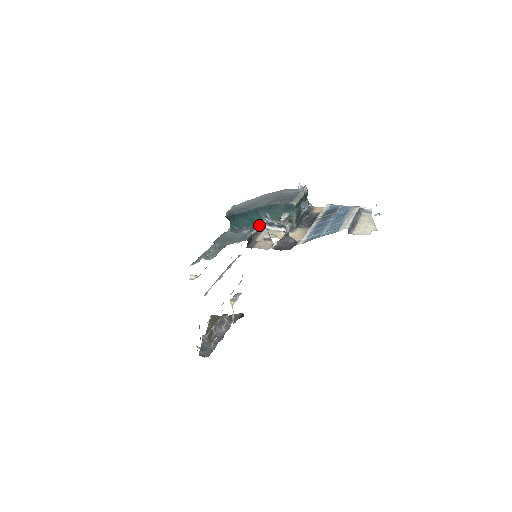
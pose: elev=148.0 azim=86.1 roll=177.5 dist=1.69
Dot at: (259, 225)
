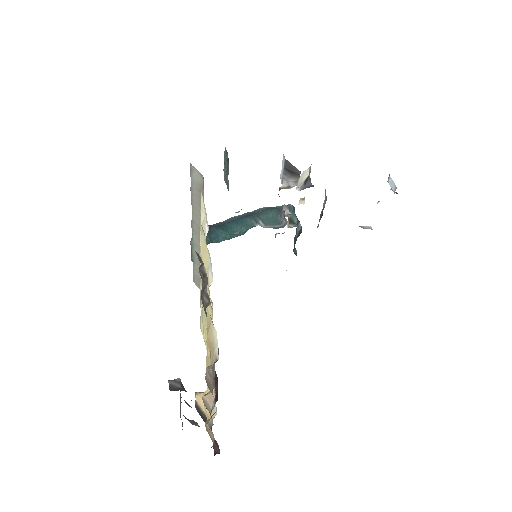
Dot at: occluded
